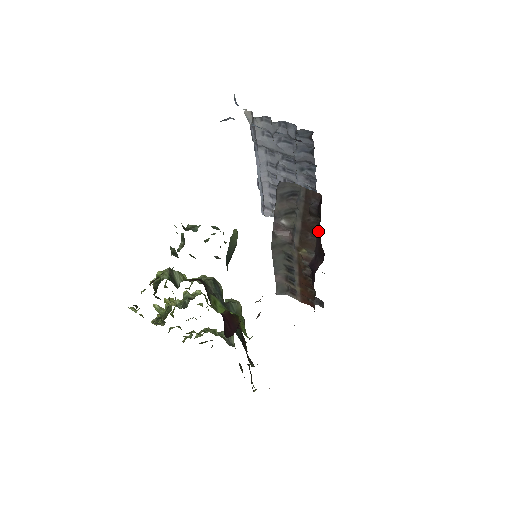
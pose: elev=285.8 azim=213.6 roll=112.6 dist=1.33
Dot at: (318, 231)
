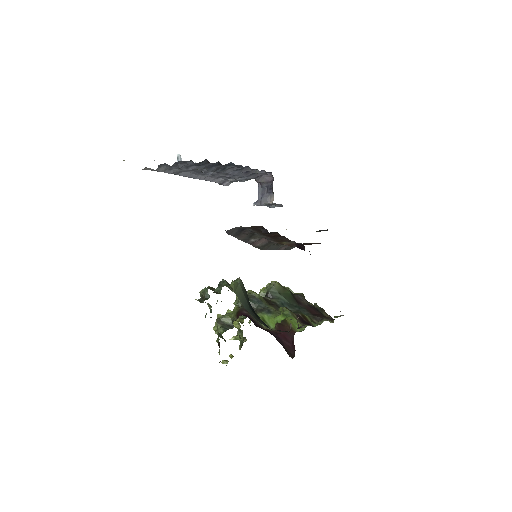
Dot at: occluded
